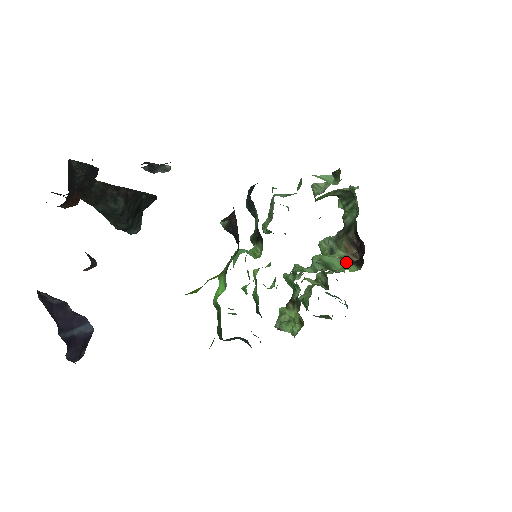
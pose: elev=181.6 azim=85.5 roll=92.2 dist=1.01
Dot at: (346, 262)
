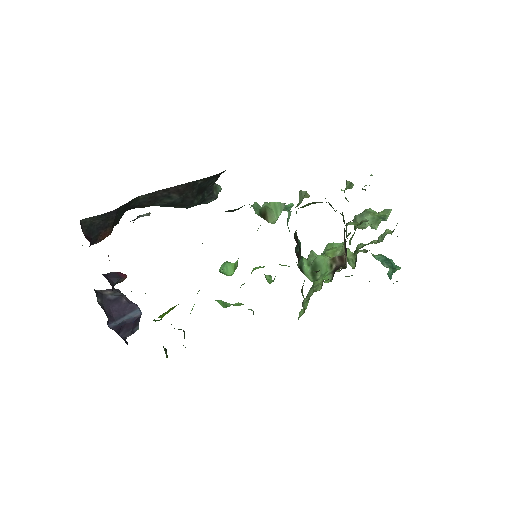
Dot at: (332, 266)
